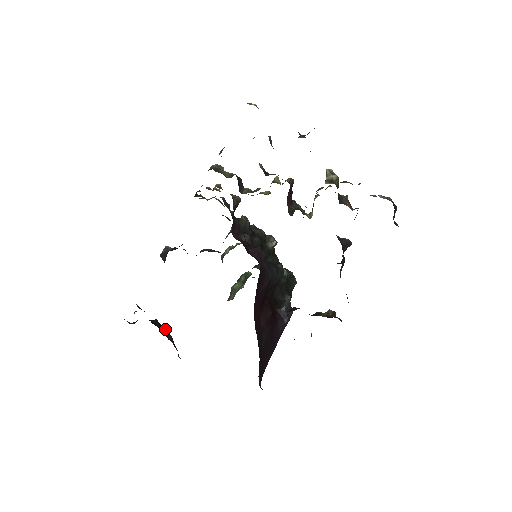
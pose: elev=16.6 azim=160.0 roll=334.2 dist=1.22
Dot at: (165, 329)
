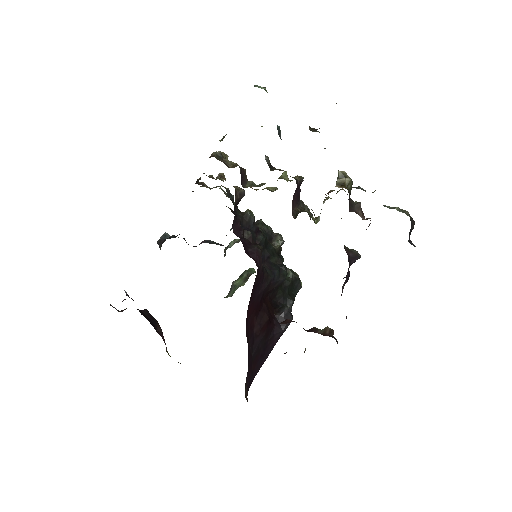
Dot at: (155, 320)
